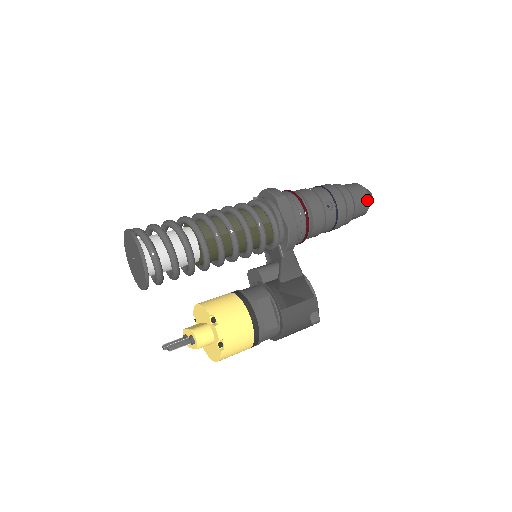
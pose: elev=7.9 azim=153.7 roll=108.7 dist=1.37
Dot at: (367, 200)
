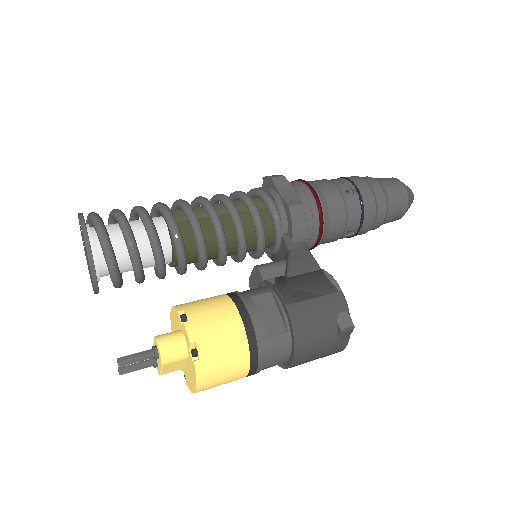
Dot at: (403, 190)
